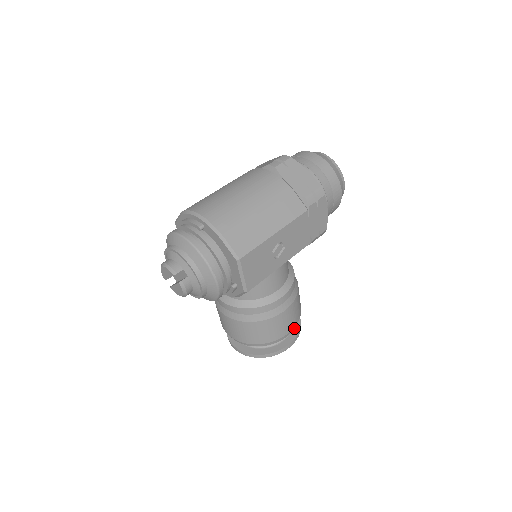
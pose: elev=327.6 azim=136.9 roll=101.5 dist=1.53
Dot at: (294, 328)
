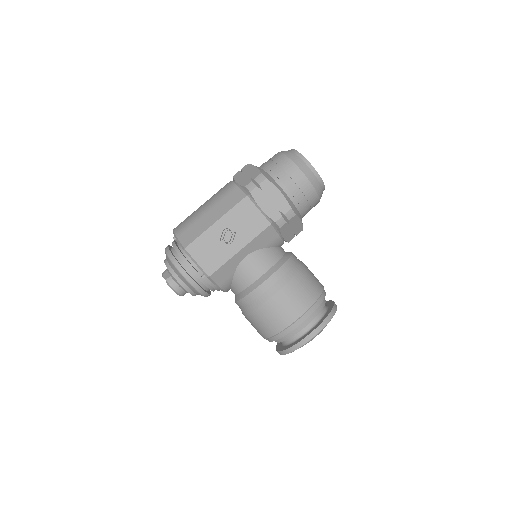
Dot at: (308, 316)
